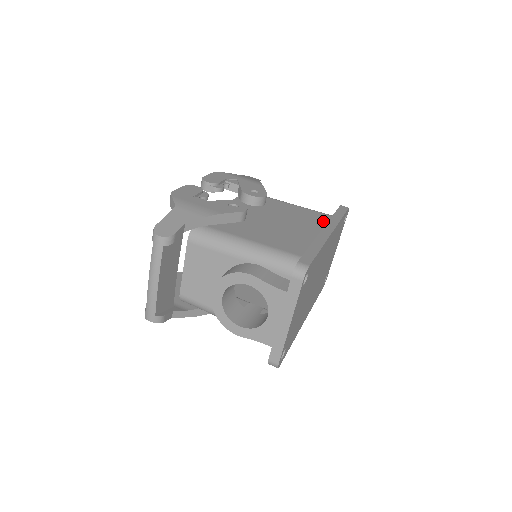
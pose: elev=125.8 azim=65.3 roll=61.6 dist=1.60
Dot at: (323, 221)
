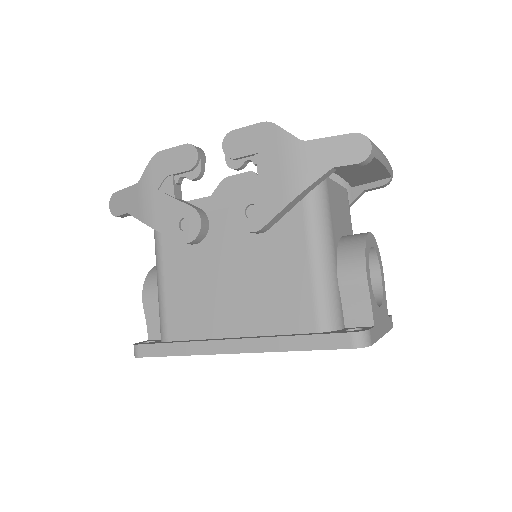
Dot at: (282, 325)
